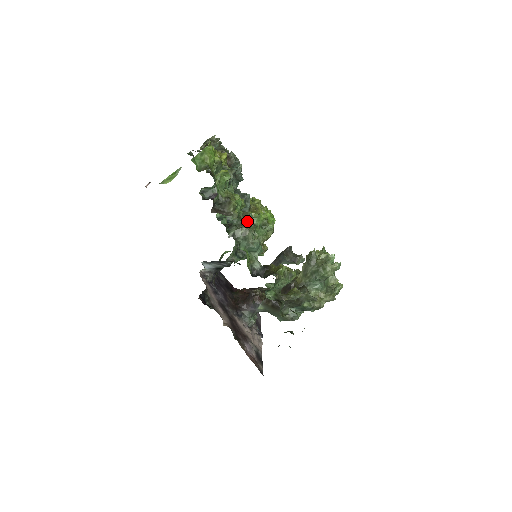
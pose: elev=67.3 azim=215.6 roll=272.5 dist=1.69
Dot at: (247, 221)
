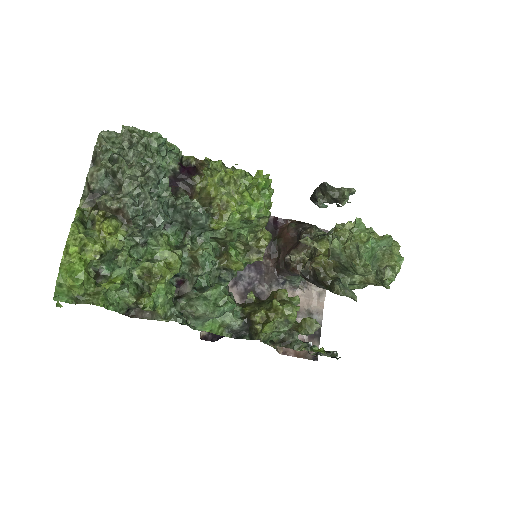
Dot at: (200, 269)
